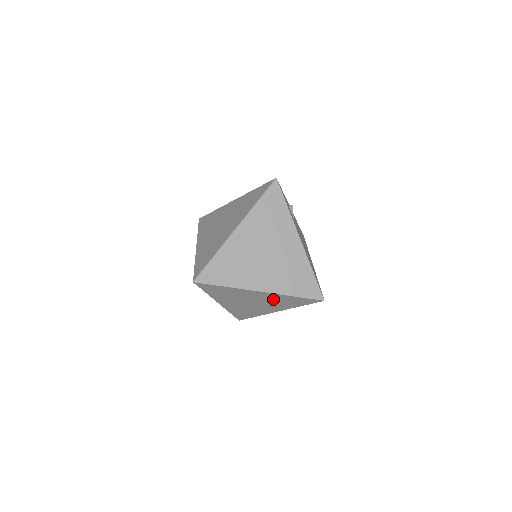
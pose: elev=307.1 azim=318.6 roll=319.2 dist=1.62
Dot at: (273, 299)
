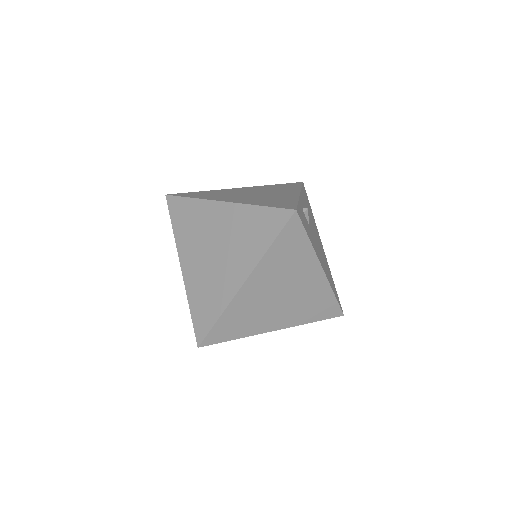
Dot at: occluded
